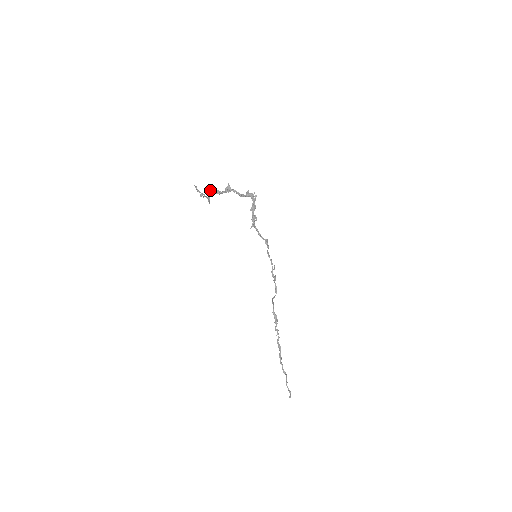
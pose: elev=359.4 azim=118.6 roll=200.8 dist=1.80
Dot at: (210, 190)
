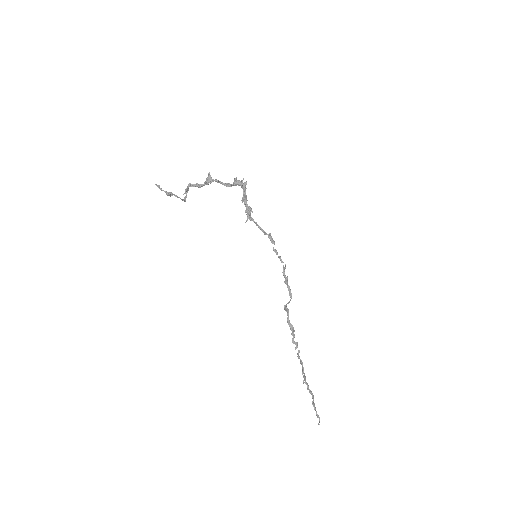
Dot at: (188, 184)
